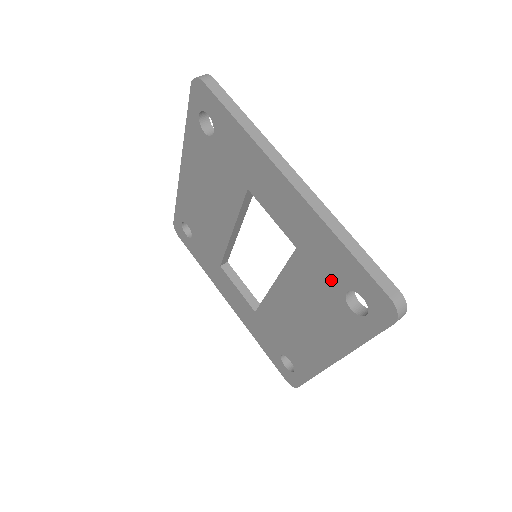
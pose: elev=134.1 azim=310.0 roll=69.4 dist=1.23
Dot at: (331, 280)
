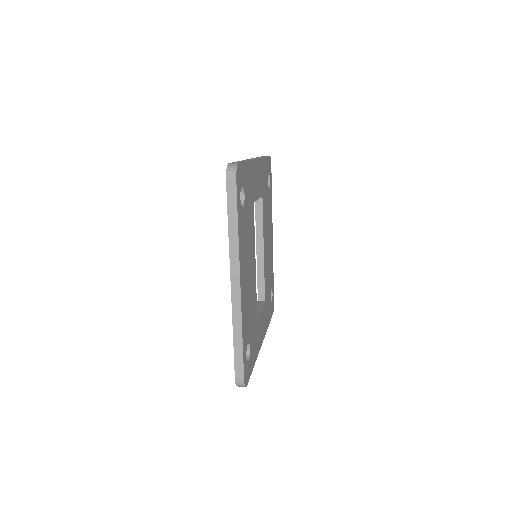
Dot at: occluded
